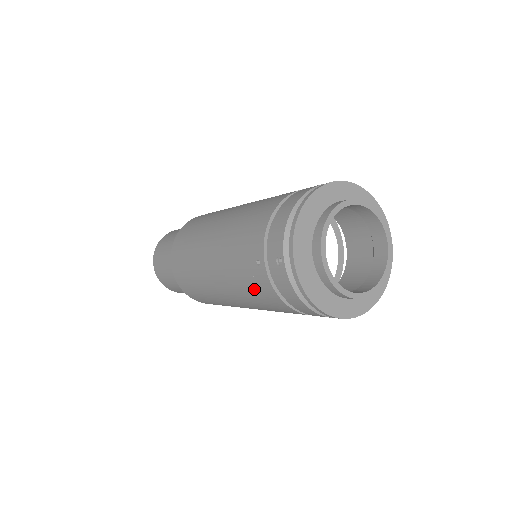
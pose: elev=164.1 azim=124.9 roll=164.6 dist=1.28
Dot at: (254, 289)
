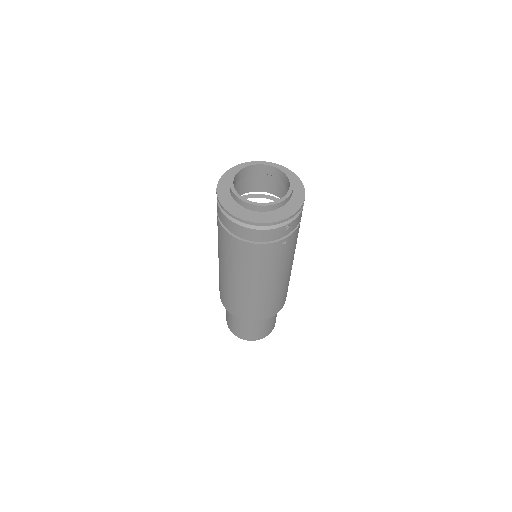
Dot at: (223, 242)
